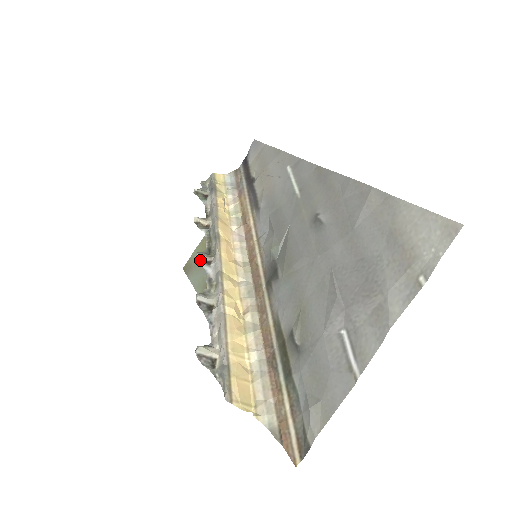
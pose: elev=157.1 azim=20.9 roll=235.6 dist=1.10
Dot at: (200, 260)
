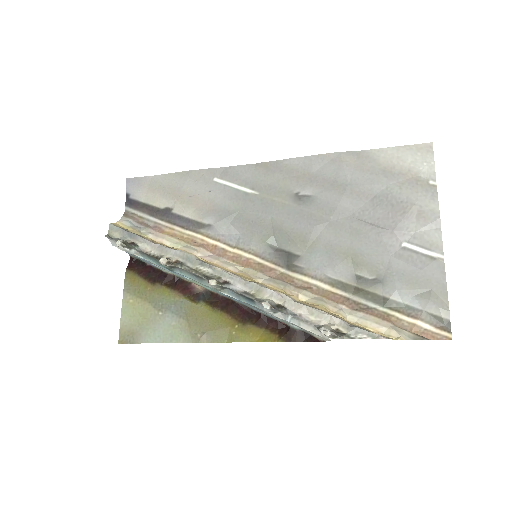
Dot at: (220, 283)
